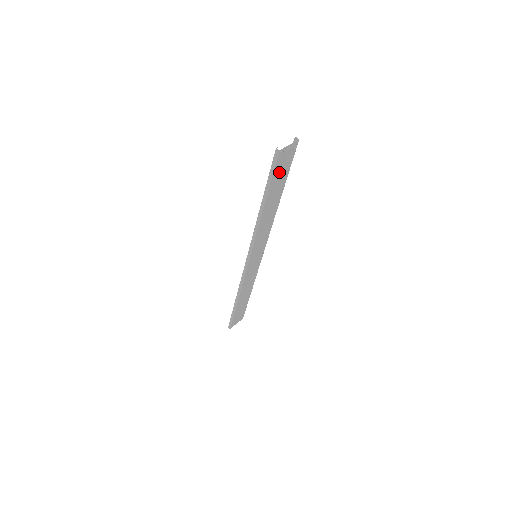
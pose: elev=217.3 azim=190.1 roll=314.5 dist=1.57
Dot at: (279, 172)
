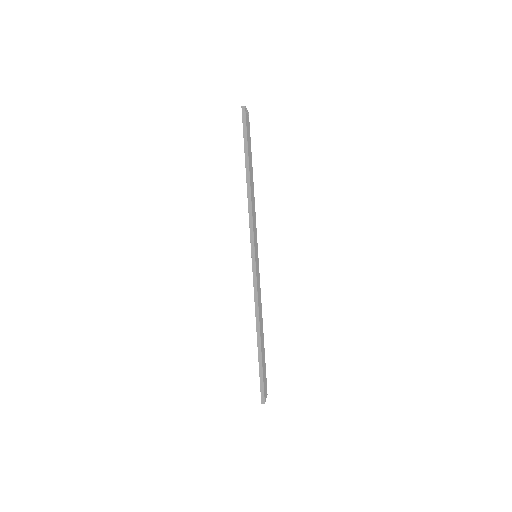
Dot at: (248, 136)
